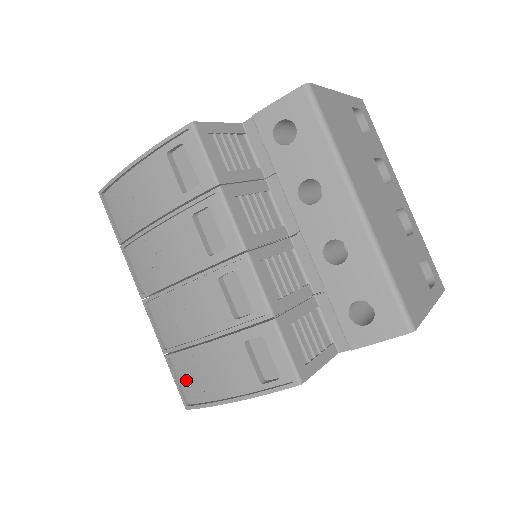
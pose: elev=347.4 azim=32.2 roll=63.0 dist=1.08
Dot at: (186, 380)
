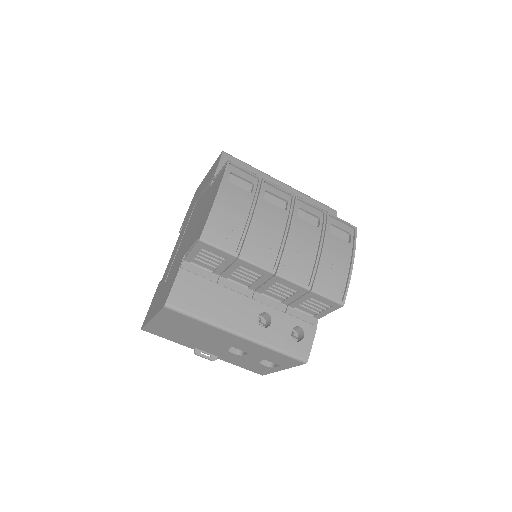
Dot at: (330, 288)
